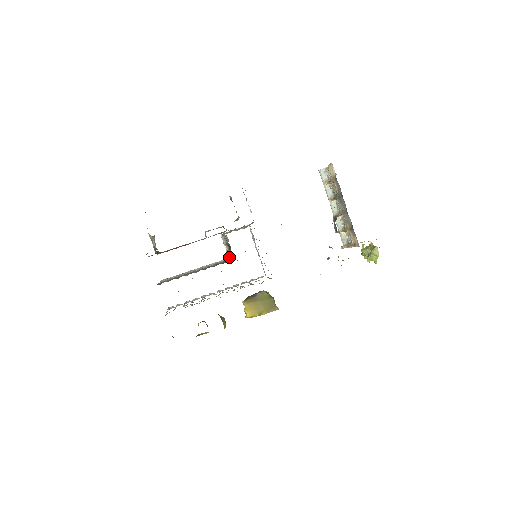
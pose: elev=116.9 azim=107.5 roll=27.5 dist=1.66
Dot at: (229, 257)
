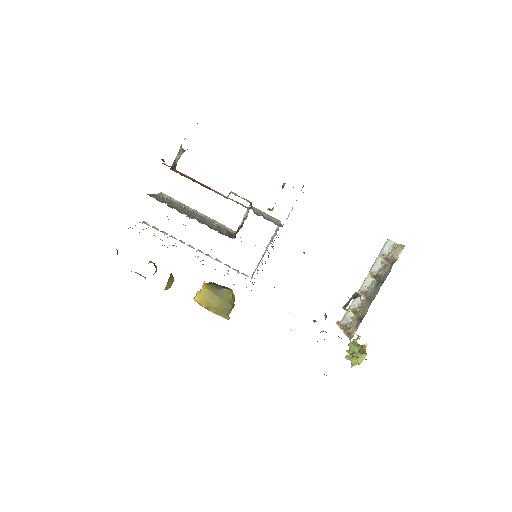
Dot at: occluded
